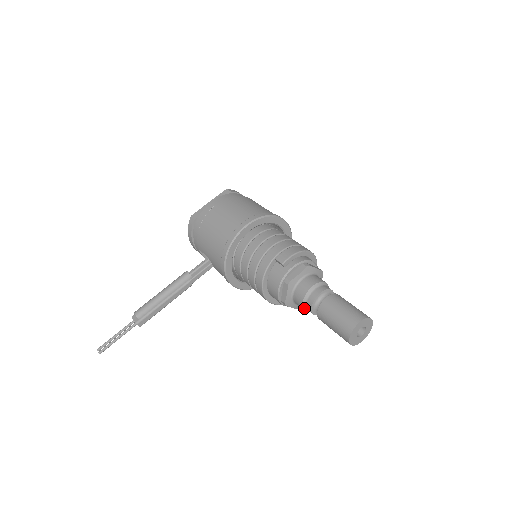
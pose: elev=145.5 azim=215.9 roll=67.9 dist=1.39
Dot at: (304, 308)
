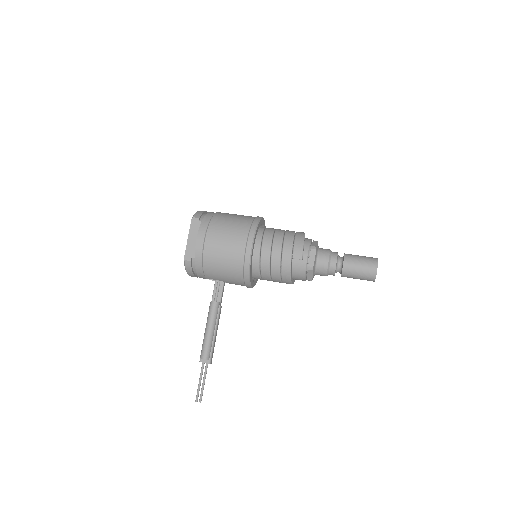
Dot at: occluded
